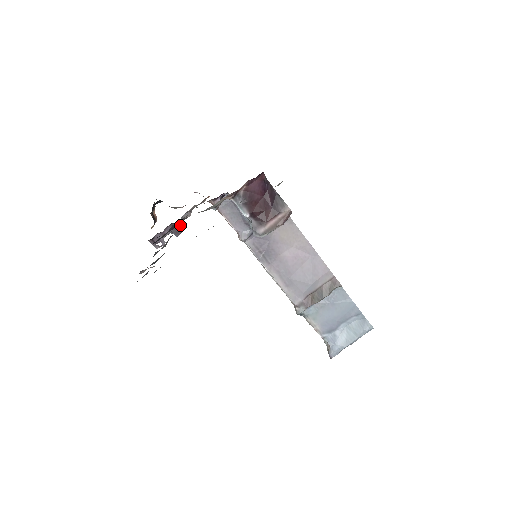
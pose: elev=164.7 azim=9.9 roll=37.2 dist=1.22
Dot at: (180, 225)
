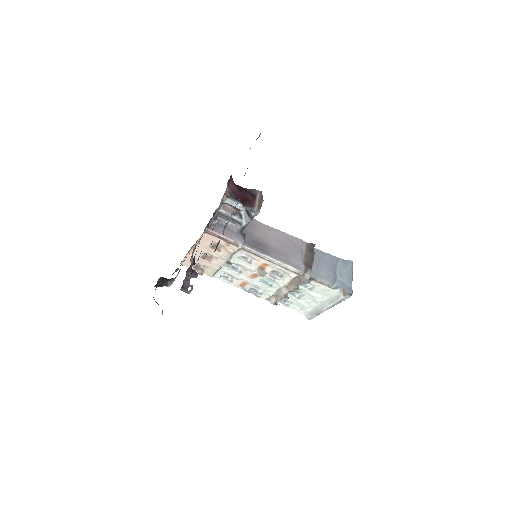
Dot at: (193, 270)
